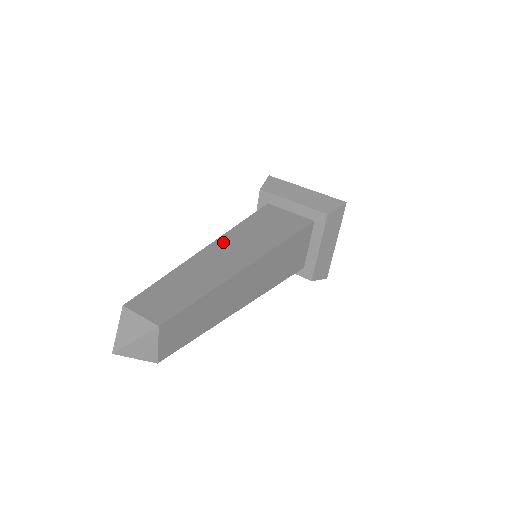
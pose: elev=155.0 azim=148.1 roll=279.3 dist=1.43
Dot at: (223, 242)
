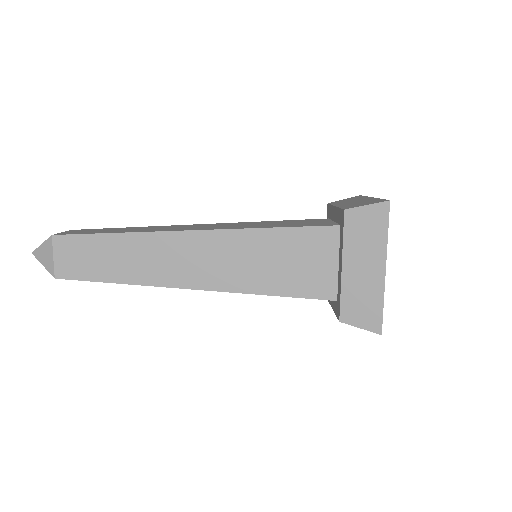
Dot at: (212, 224)
